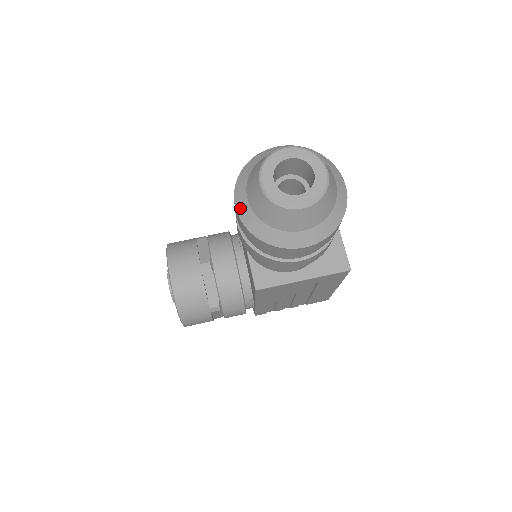
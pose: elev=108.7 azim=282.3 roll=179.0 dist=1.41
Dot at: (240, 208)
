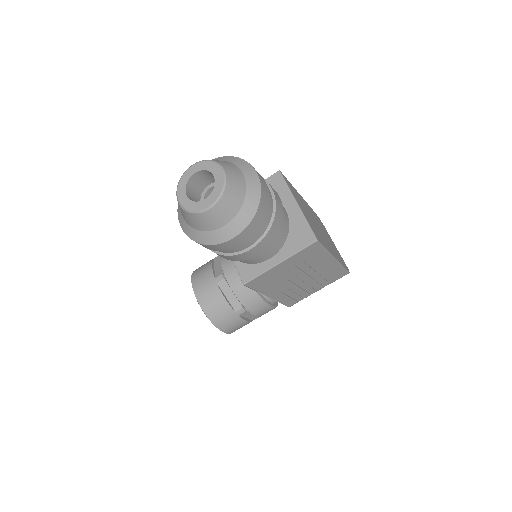
Dot at: (182, 225)
